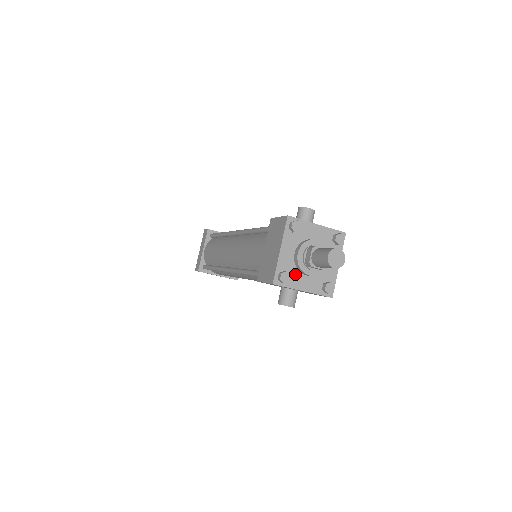
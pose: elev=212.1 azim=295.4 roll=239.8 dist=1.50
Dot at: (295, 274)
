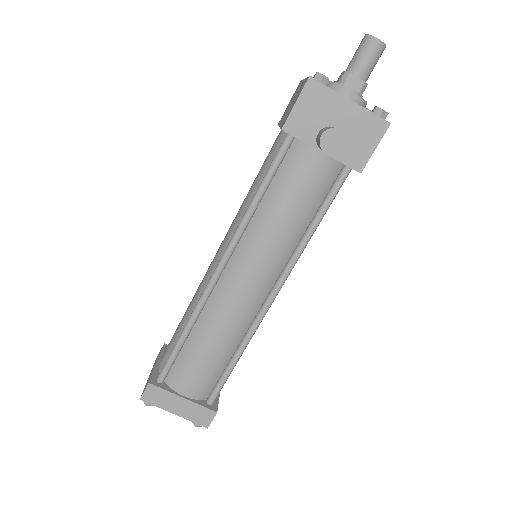
Dot at: occluded
